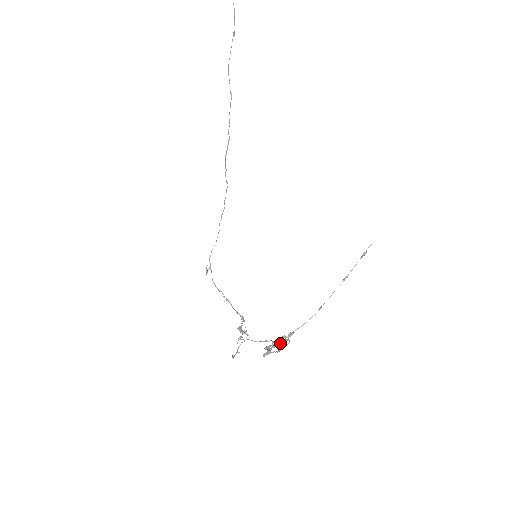
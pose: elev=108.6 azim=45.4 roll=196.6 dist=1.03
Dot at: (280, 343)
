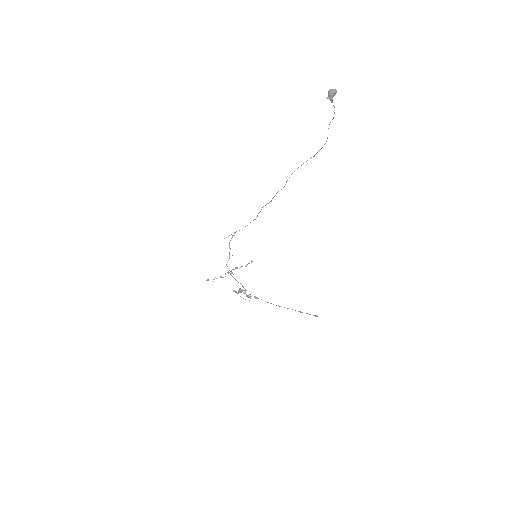
Dot at: (247, 295)
